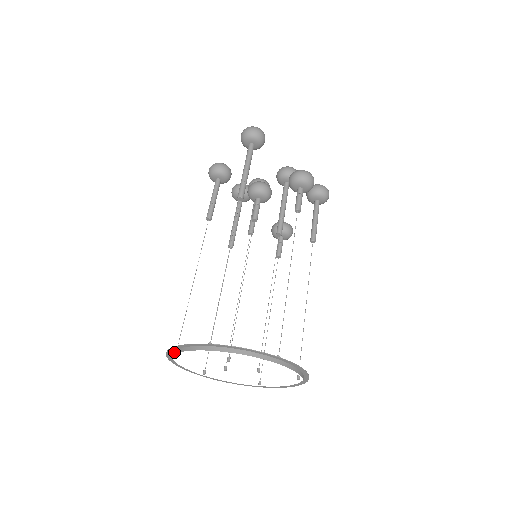
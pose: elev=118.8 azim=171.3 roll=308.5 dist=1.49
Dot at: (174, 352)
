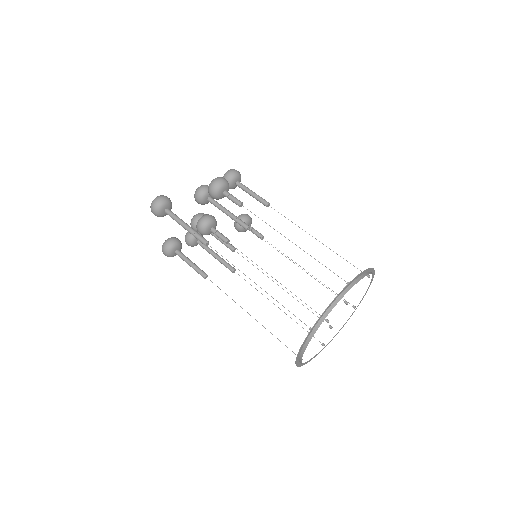
Dot at: (300, 359)
